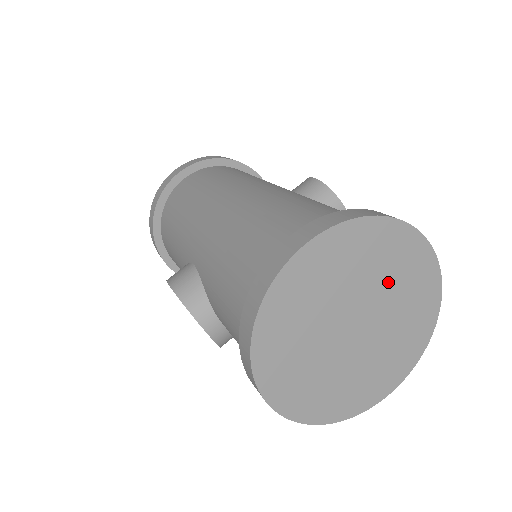
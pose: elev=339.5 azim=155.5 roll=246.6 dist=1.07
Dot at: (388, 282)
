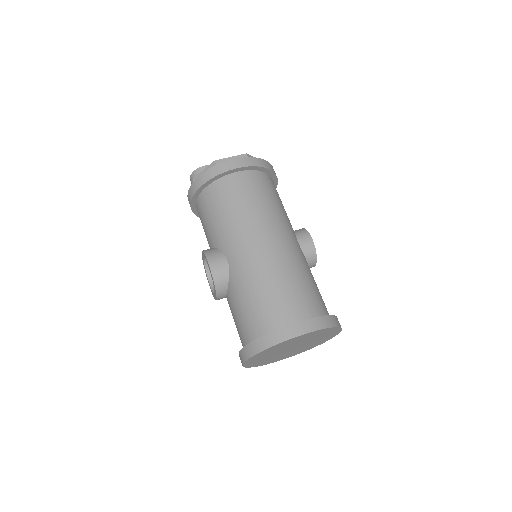
Dot at: (317, 339)
